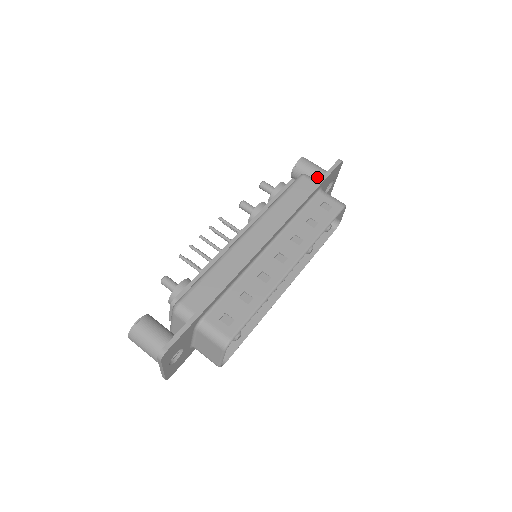
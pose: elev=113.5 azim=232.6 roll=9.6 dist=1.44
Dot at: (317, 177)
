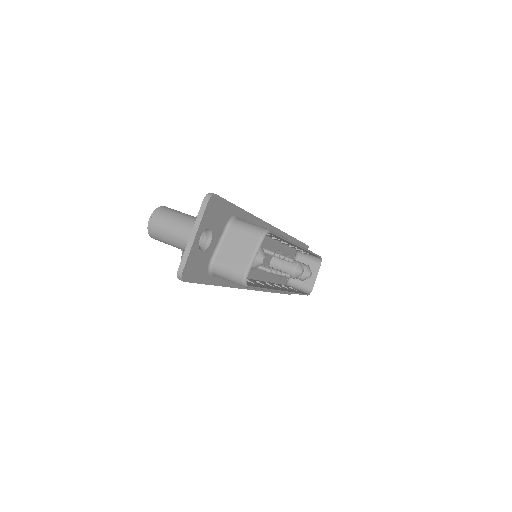
Dot at: occluded
